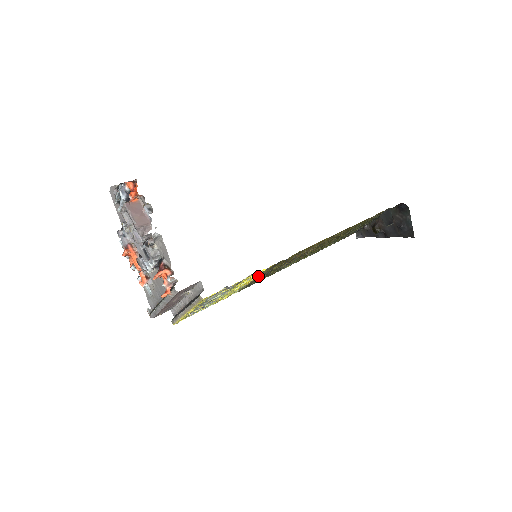
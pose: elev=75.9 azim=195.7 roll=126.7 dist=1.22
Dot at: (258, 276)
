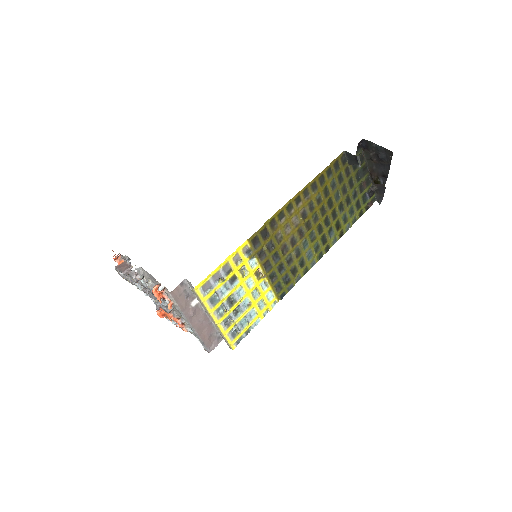
Dot at: (263, 266)
